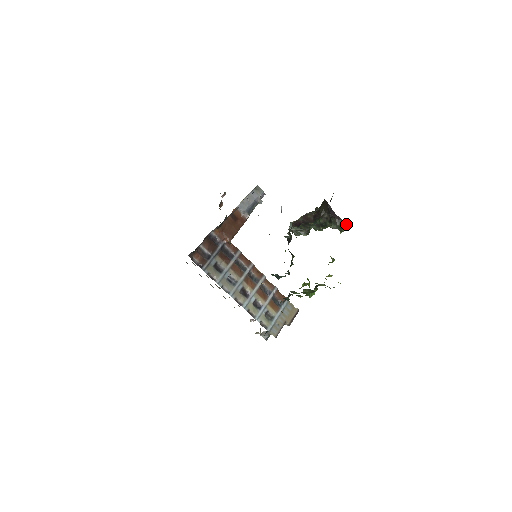
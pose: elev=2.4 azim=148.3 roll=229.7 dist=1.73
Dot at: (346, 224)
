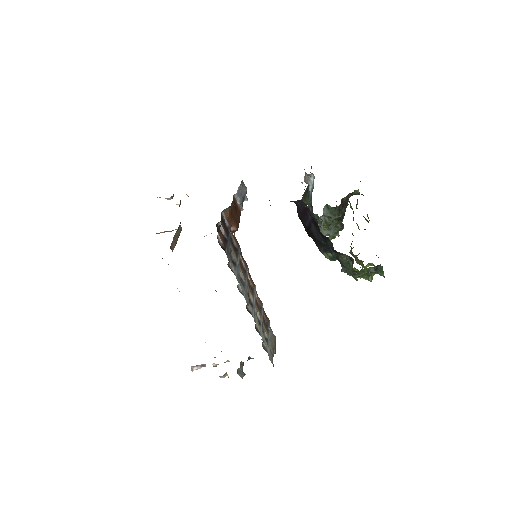
Dot at: occluded
